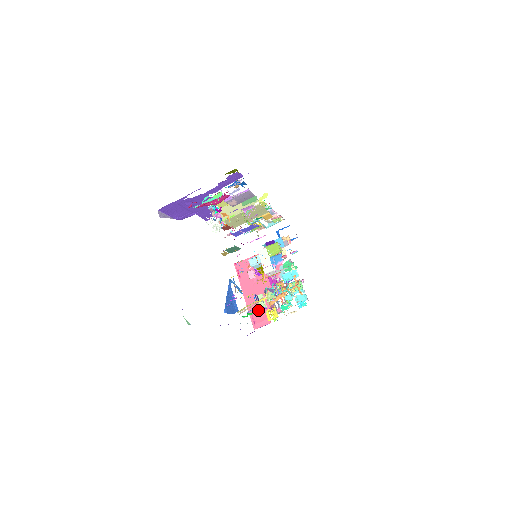
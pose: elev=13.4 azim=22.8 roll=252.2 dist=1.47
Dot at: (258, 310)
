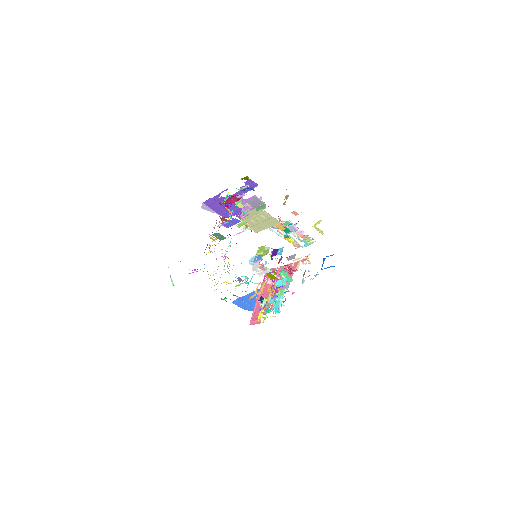
Dot at: (259, 310)
